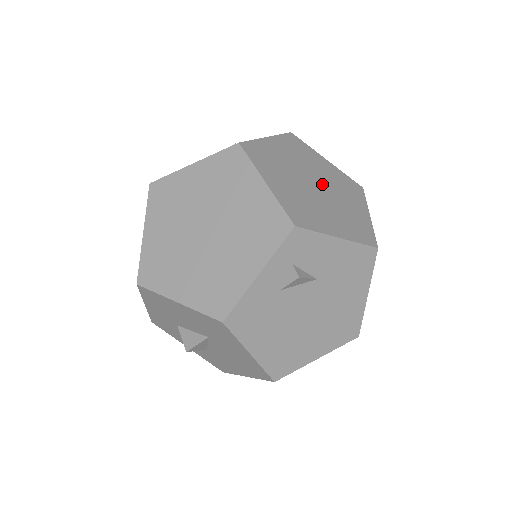
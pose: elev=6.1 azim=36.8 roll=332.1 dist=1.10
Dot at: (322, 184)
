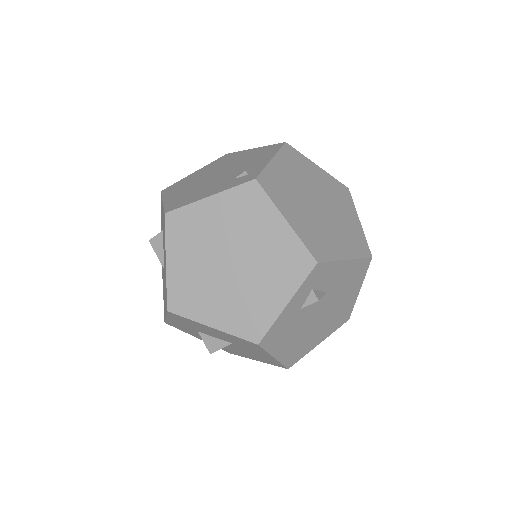
Dot at: (322, 200)
